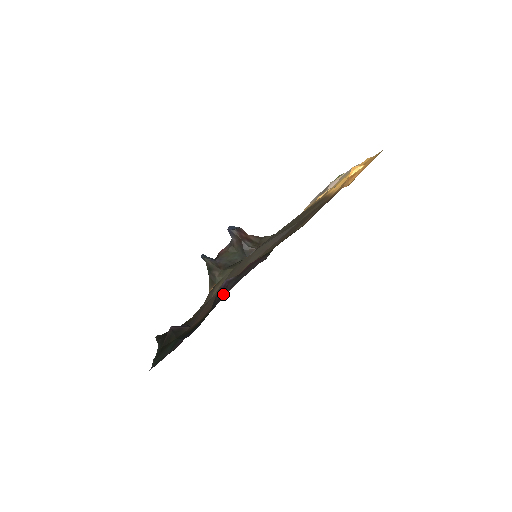
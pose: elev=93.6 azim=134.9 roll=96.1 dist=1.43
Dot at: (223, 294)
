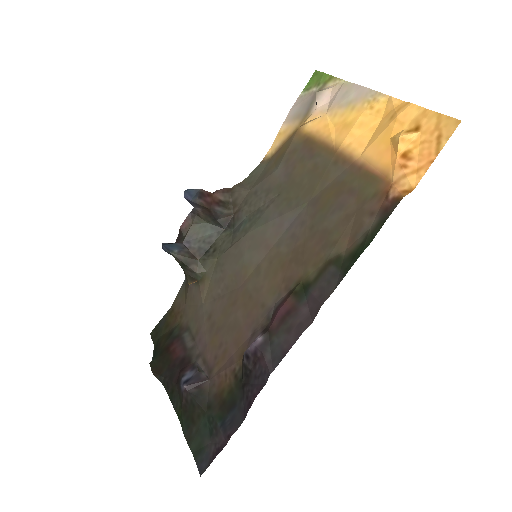
Dot at: (263, 373)
